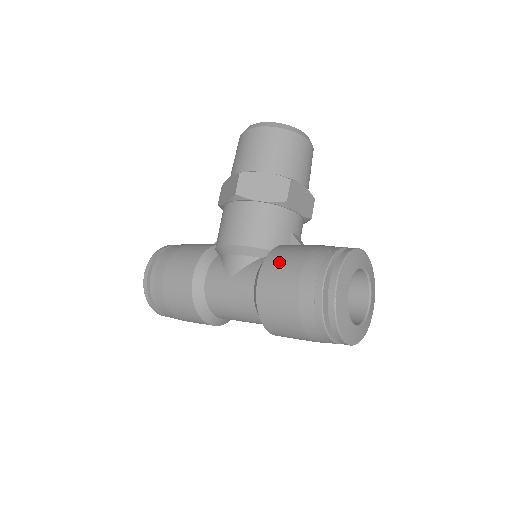
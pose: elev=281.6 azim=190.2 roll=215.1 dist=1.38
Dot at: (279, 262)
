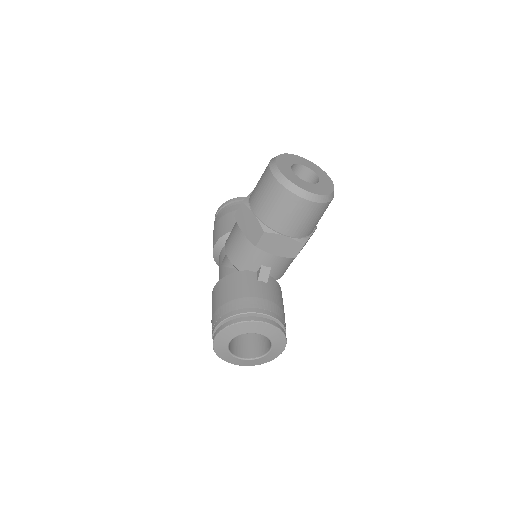
Dot at: (222, 288)
